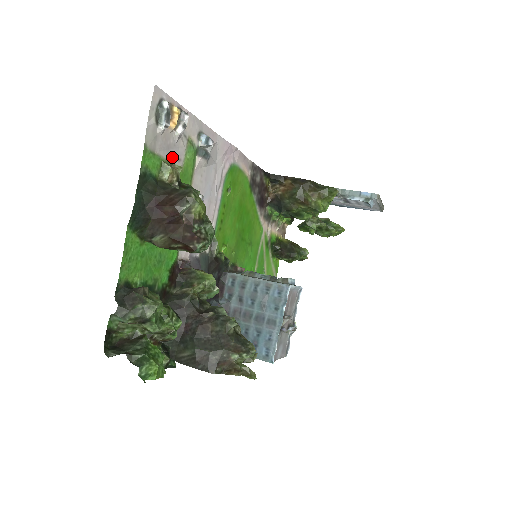
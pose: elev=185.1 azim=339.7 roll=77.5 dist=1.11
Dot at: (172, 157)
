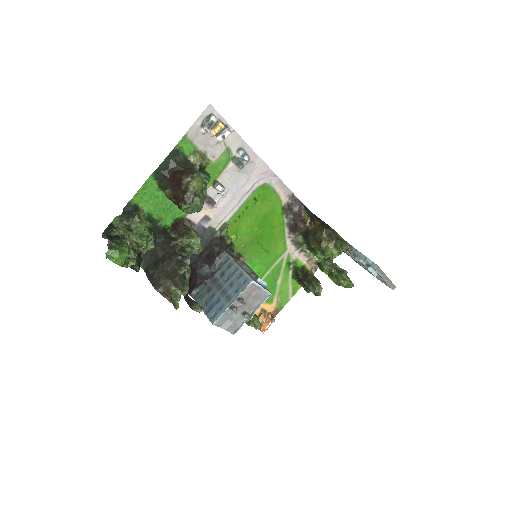
Dot at: (208, 152)
